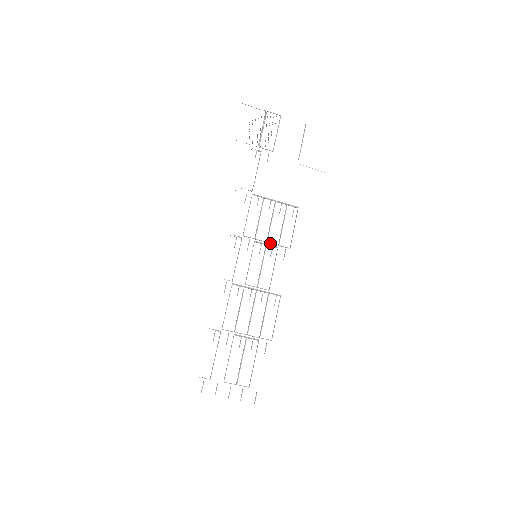
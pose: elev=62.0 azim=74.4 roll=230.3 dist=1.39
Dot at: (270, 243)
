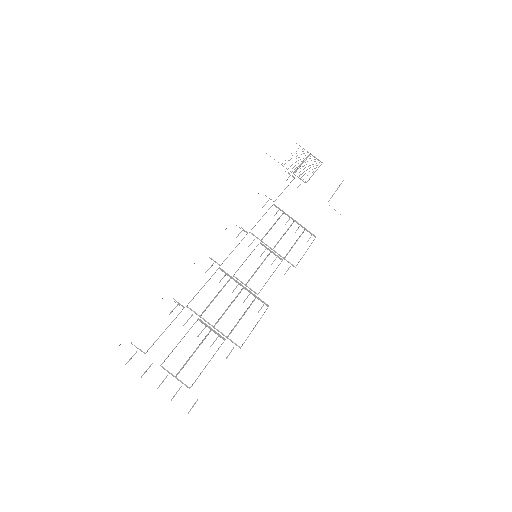
Dot at: (276, 252)
